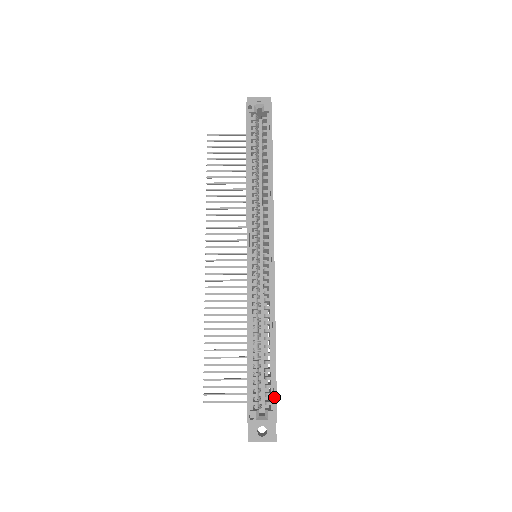
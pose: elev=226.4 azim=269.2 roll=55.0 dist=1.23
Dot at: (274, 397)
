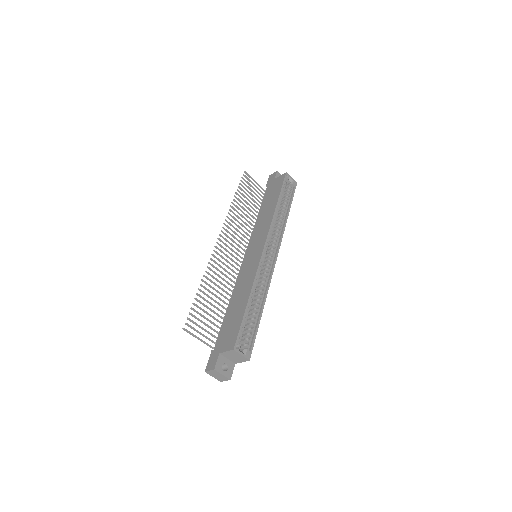
Dot at: (253, 343)
